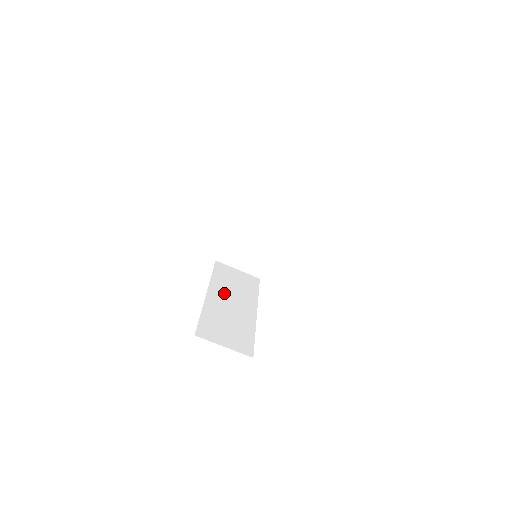
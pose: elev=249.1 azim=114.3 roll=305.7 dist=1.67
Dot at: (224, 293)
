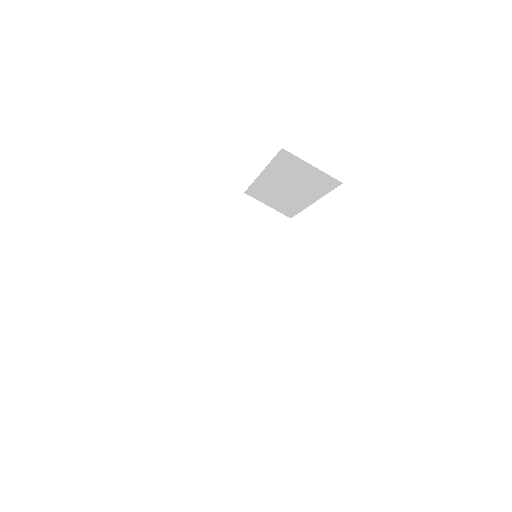
Dot at: (235, 250)
